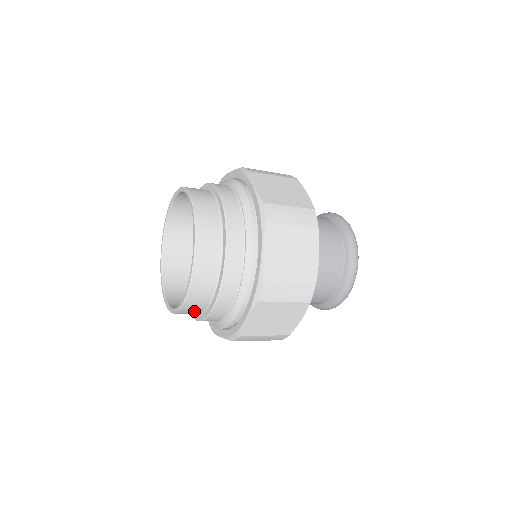
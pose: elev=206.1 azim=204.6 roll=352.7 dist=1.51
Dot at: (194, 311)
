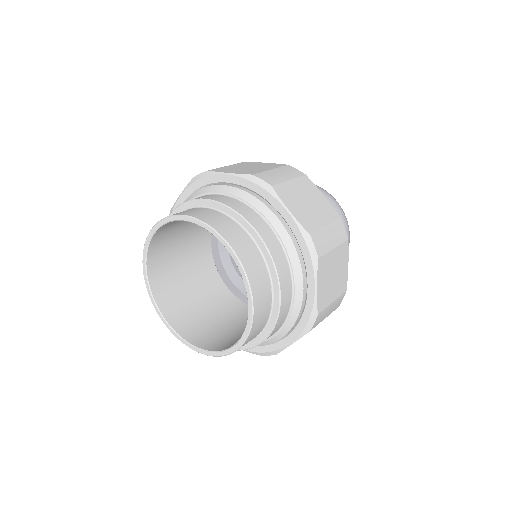
Dot at: occluded
